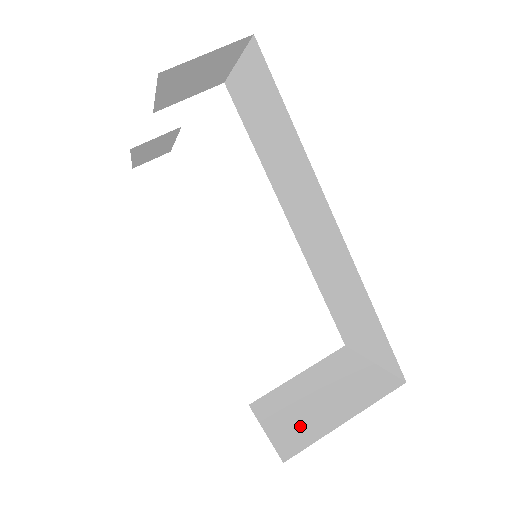
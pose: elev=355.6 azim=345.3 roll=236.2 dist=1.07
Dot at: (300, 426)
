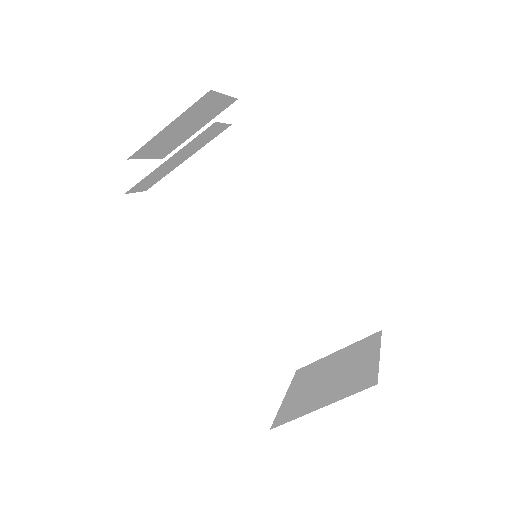
Dot at: (350, 381)
